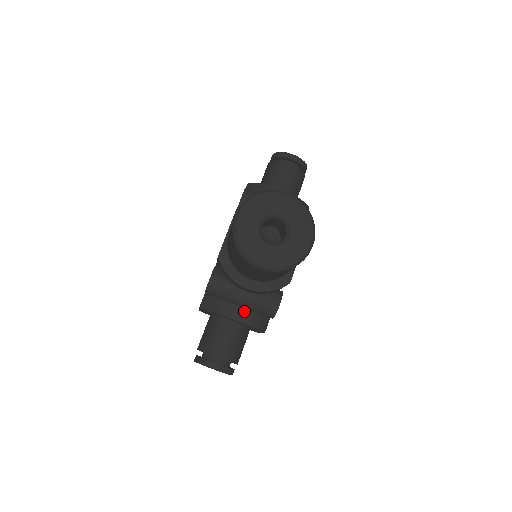
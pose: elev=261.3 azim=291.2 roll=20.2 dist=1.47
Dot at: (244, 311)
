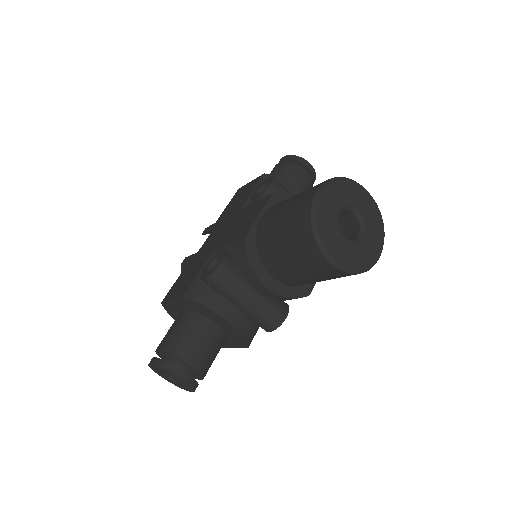
Dot at: (241, 315)
